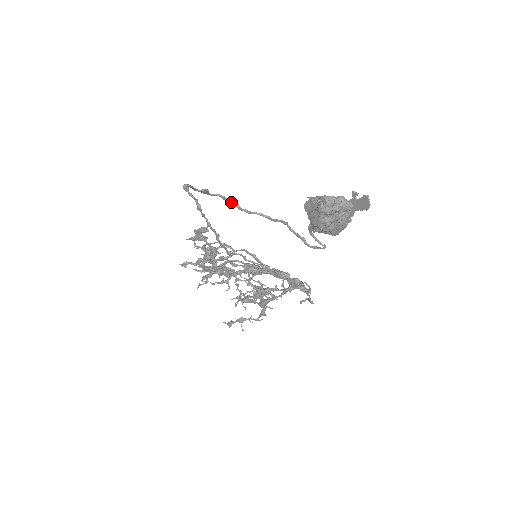
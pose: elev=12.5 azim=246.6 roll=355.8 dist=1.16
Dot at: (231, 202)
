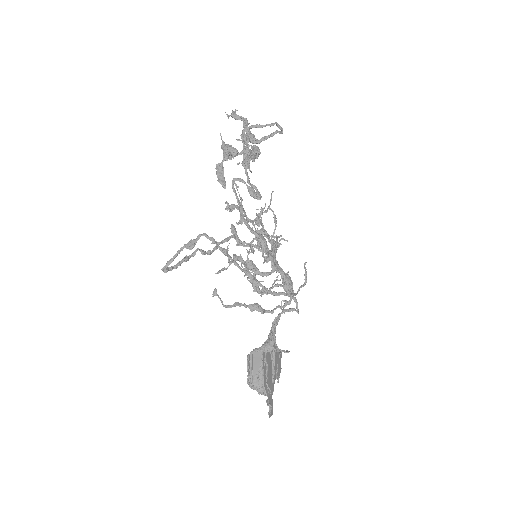
Dot at: (220, 250)
